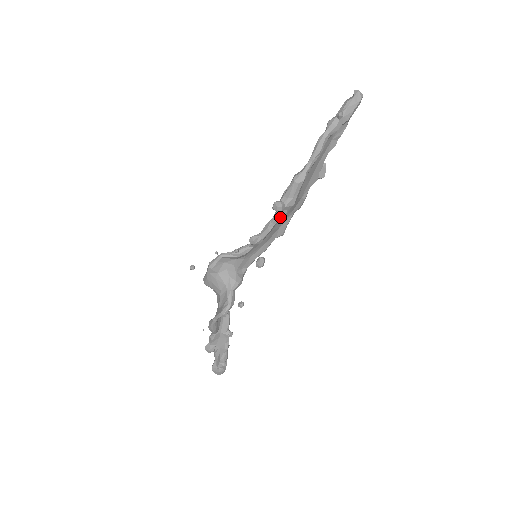
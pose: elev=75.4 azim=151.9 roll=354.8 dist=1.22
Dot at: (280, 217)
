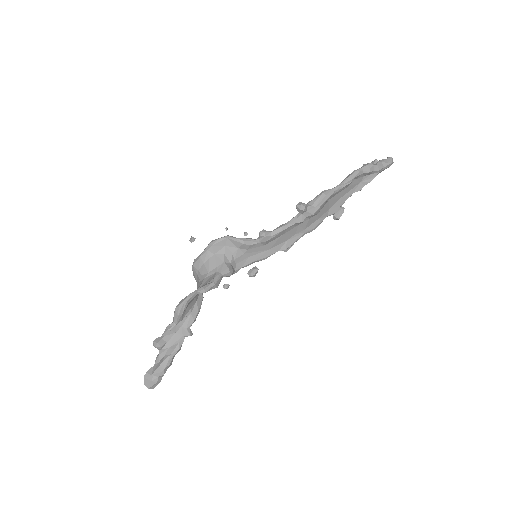
Dot at: (297, 221)
